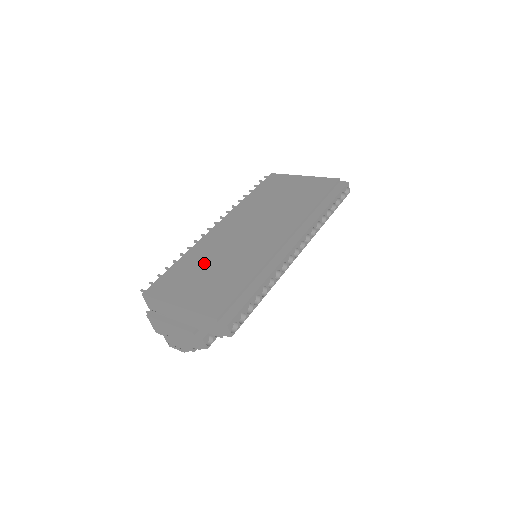
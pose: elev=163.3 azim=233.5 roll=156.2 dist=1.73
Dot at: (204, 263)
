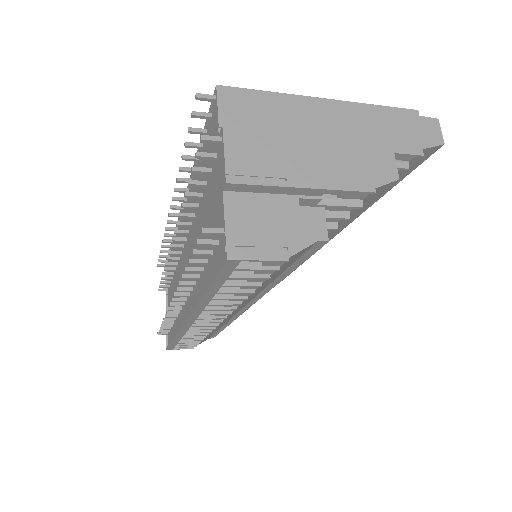
Dot at: occluded
